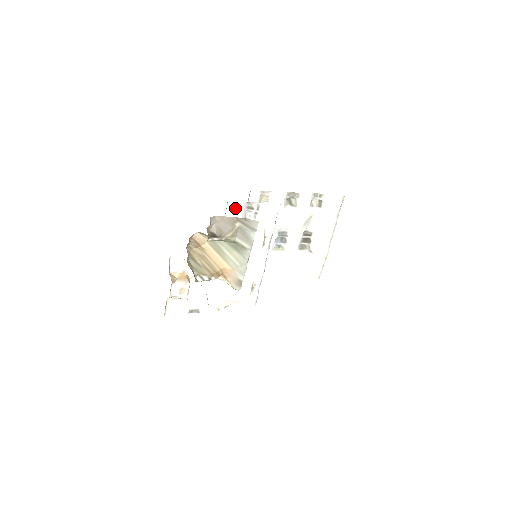
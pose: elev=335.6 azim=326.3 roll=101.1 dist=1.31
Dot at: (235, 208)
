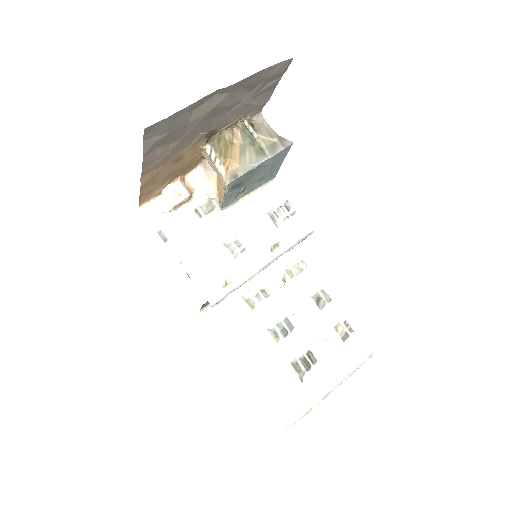
Dot at: (276, 191)
